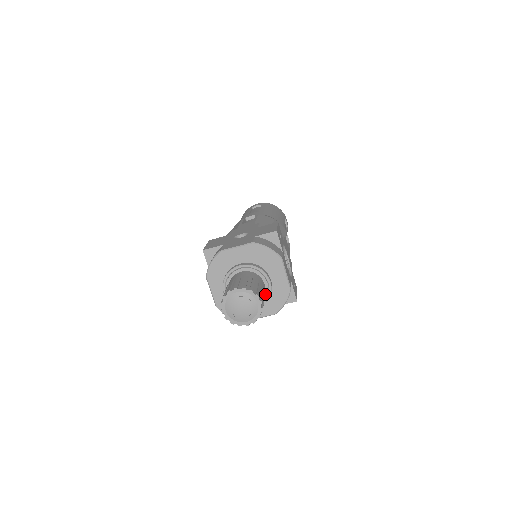
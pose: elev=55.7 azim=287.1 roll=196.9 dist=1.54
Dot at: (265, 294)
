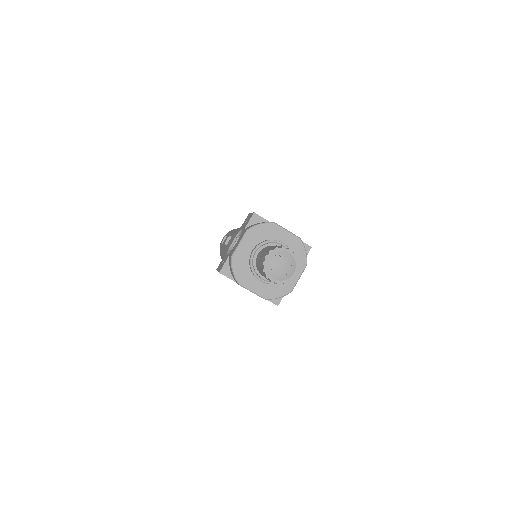
Dot at: occluded
